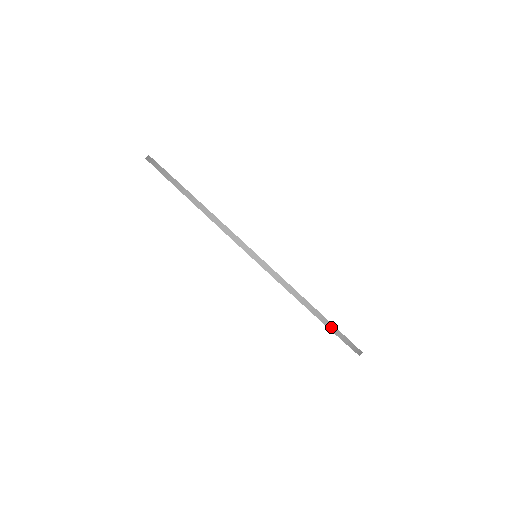
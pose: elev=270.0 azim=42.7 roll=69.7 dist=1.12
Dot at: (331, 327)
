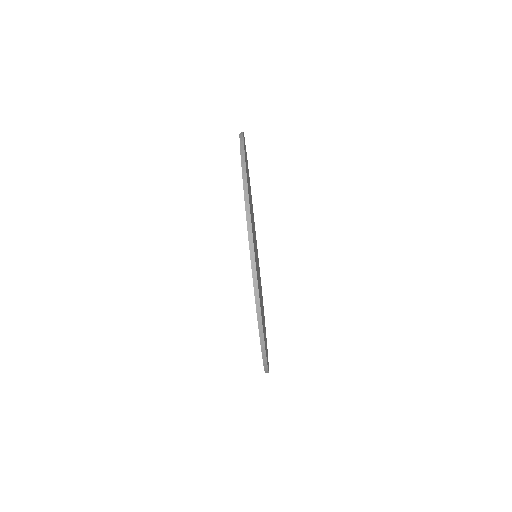
Dot at: (254, 269)
